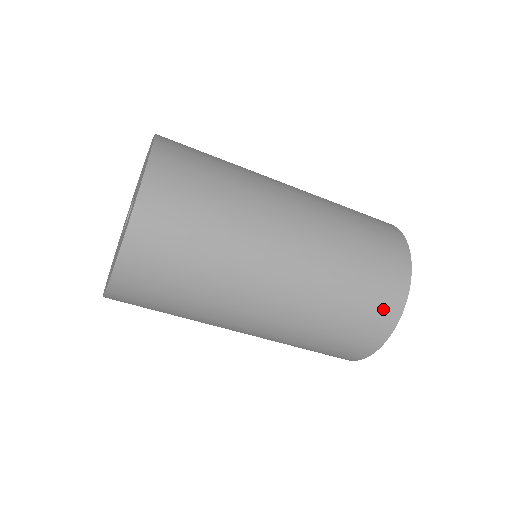
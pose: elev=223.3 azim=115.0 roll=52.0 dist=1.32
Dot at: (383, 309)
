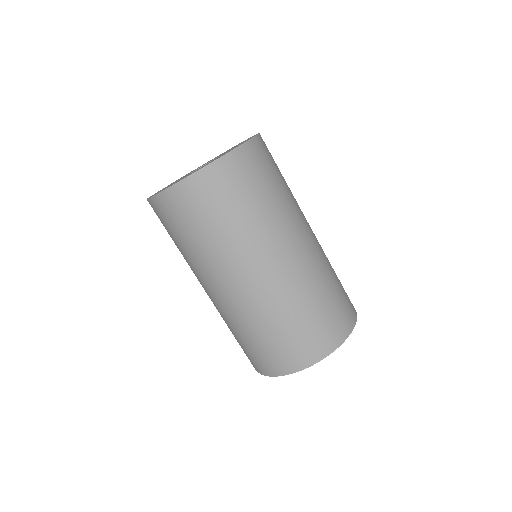
Dot at: (302, 352)
